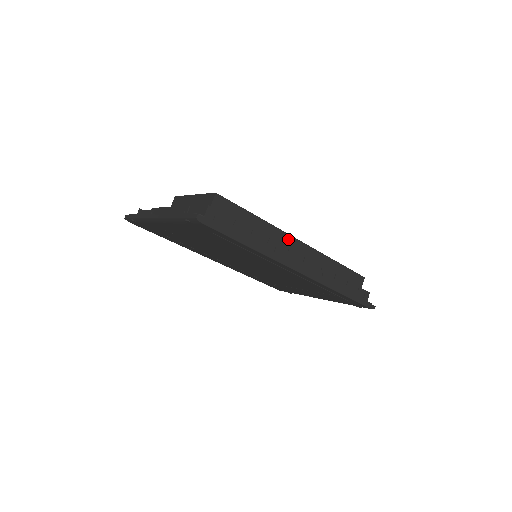
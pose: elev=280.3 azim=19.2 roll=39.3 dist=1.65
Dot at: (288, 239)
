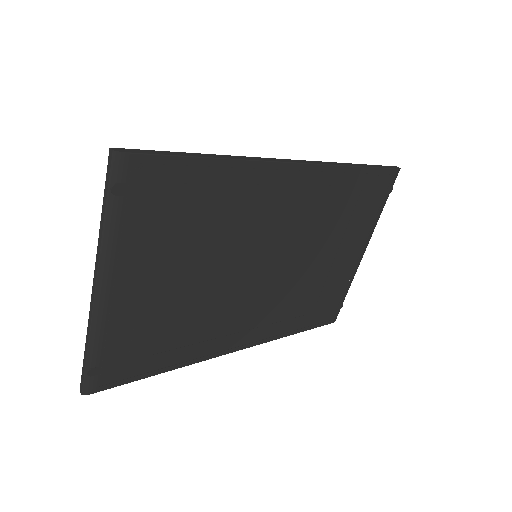
Dot at: occluded
